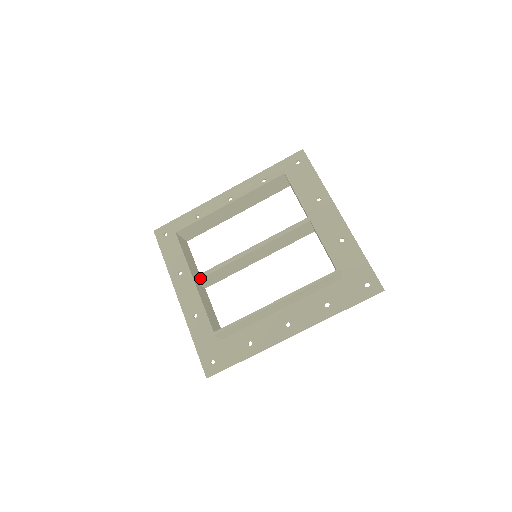
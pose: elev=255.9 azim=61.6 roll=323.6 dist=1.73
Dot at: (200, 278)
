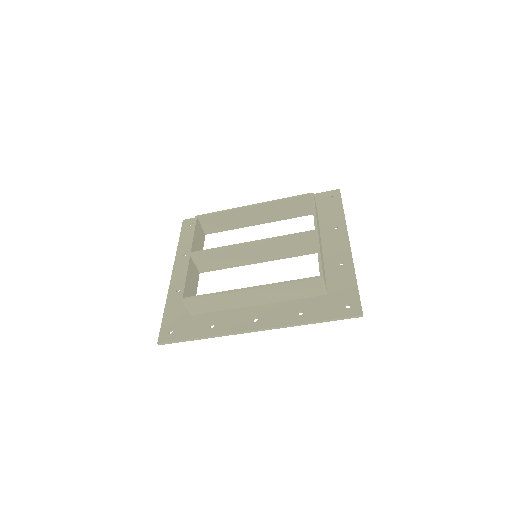
Dot at: (196, 254)
